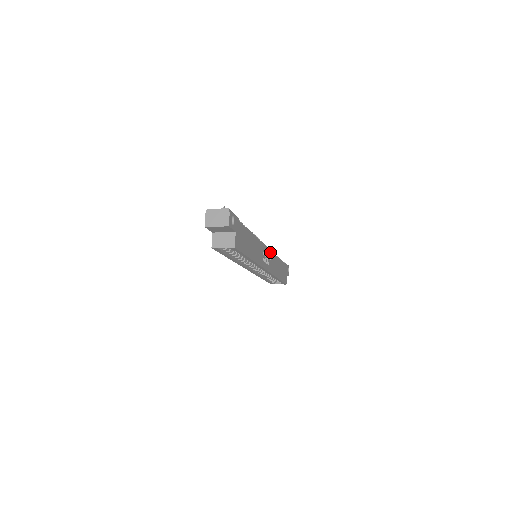
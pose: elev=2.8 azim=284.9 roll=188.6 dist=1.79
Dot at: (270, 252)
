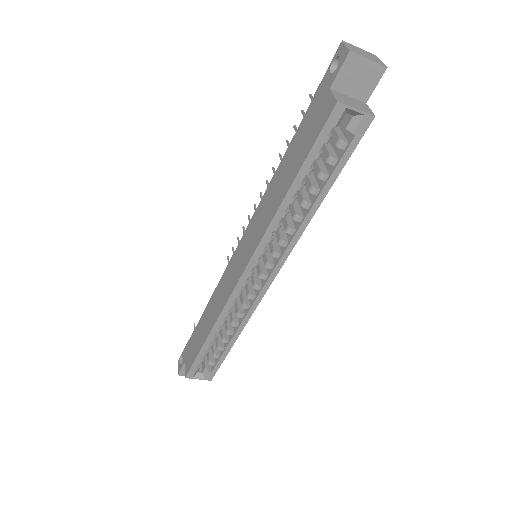
Dot at: occluded
